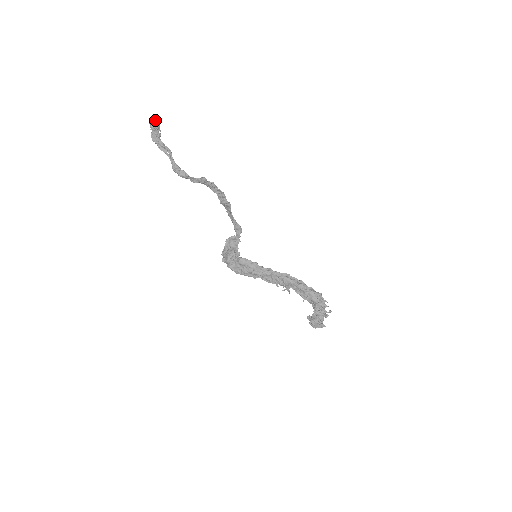
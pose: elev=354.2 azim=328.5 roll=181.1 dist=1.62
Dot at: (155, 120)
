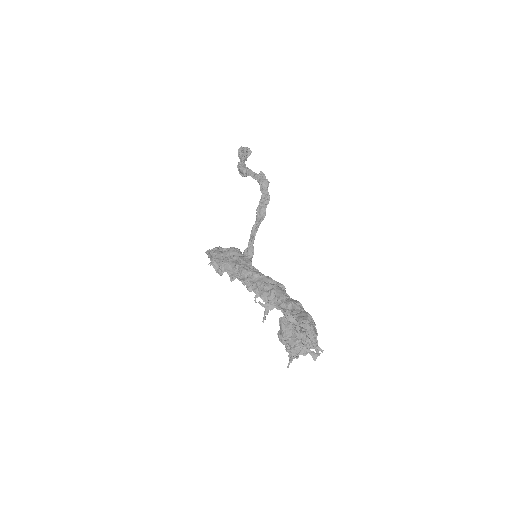
Dot at: occluded
